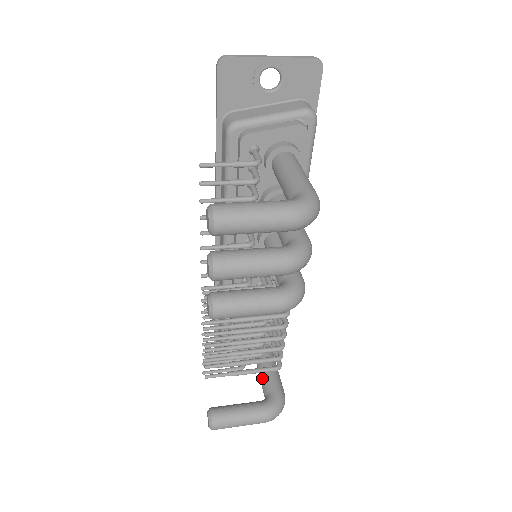
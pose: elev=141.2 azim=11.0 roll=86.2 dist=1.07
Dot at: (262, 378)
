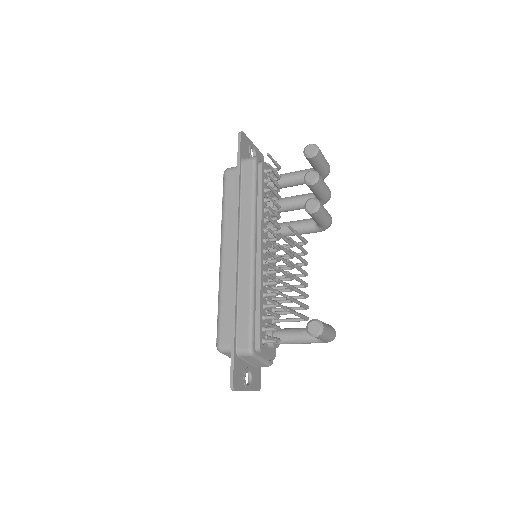
Dot at: (302, 331)
